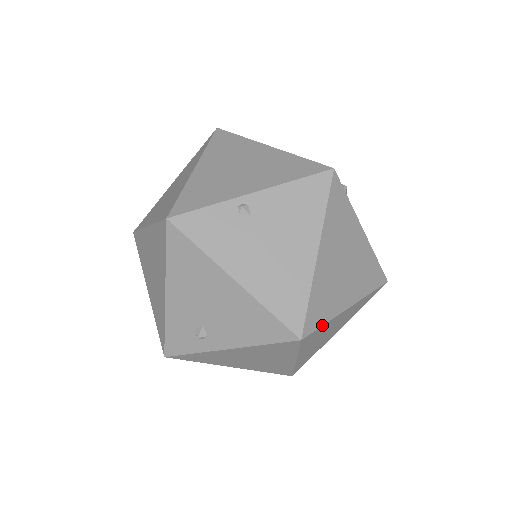
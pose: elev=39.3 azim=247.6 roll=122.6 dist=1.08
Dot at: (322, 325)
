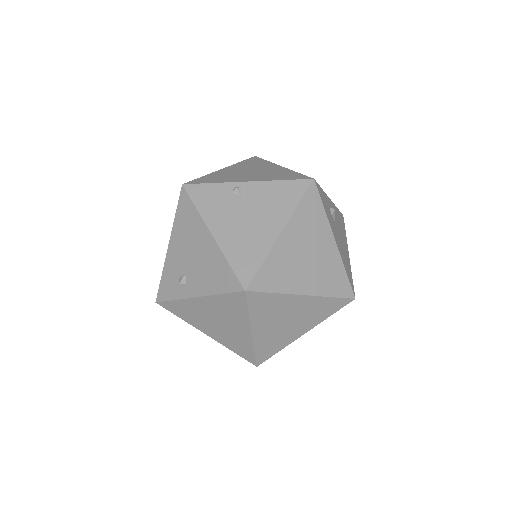
Dot at: (270, 292)
